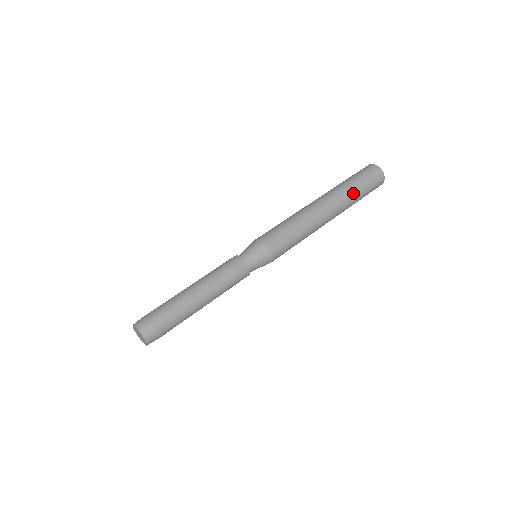
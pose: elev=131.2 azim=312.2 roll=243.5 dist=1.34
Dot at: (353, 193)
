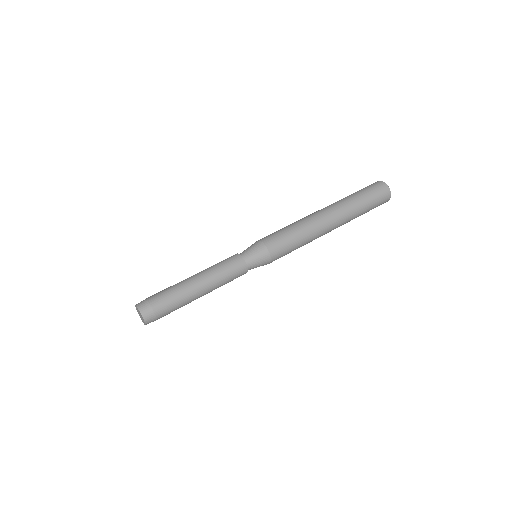
Dot at: (358, 213)
